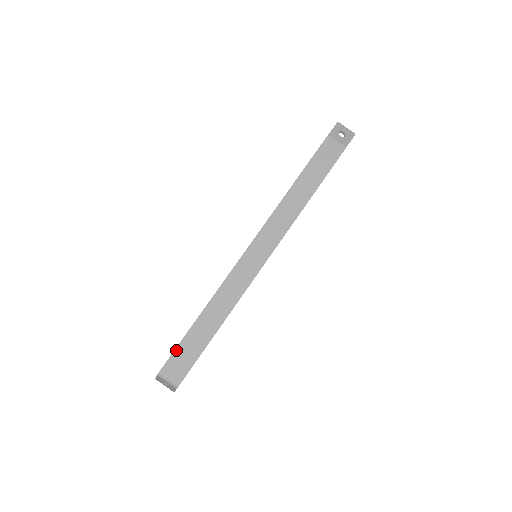
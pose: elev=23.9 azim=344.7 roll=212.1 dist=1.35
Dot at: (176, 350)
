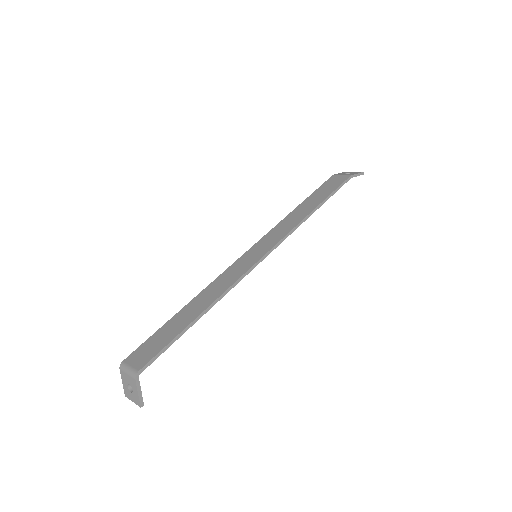
Dot at: (148, 339)
